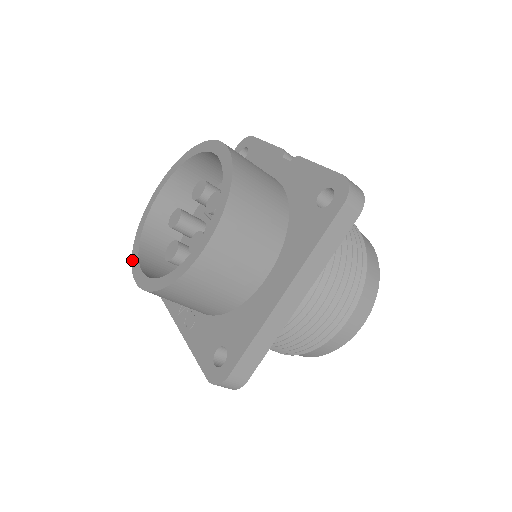
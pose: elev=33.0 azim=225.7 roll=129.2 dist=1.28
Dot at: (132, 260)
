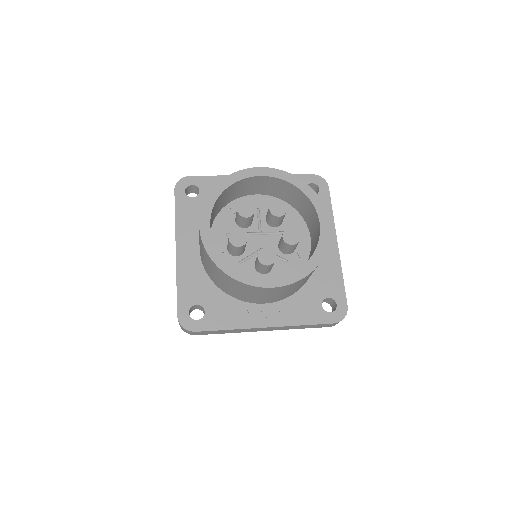
Dot at: (243, 281)
